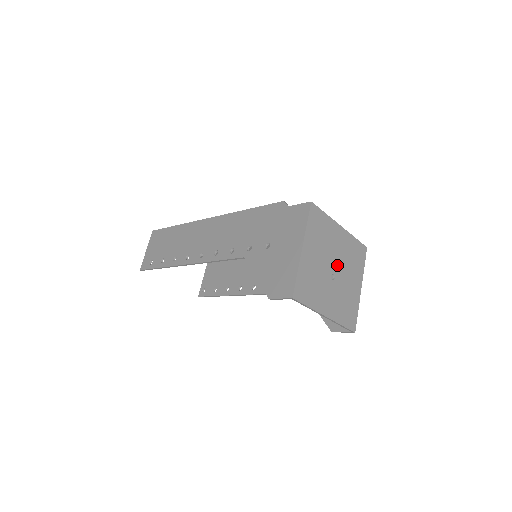
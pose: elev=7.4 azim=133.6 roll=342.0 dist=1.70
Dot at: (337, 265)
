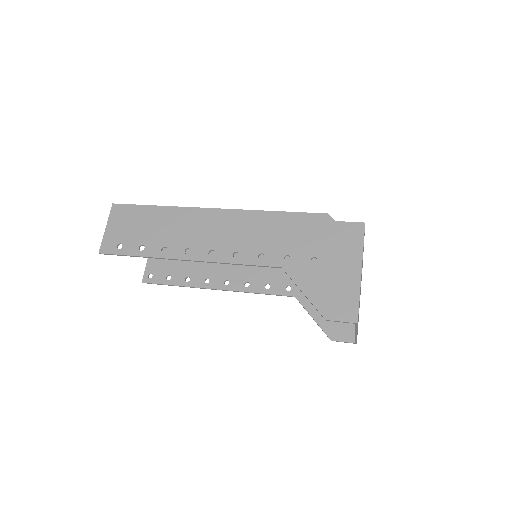
Dot at: occluded
